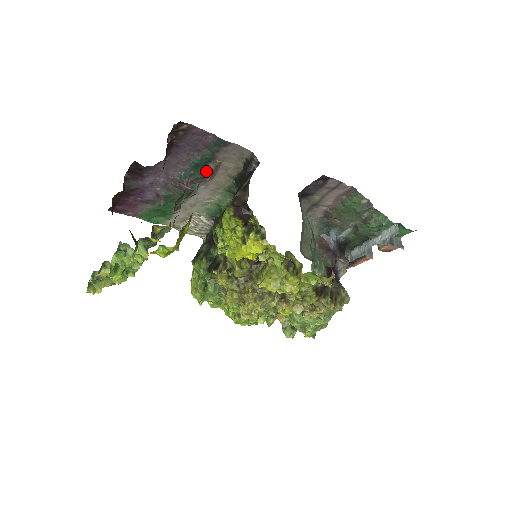
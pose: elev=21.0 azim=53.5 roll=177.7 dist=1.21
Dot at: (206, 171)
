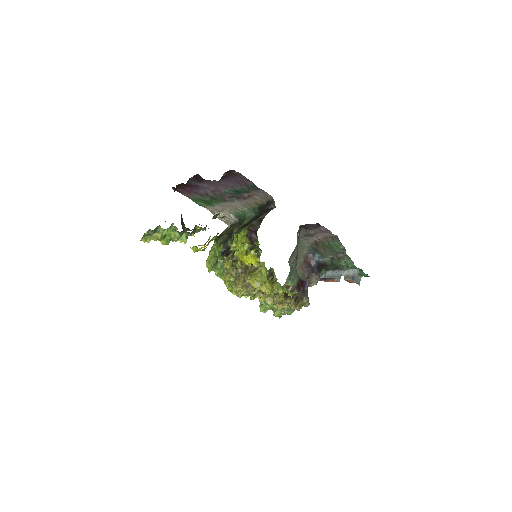
Dot at: (242, 196)
